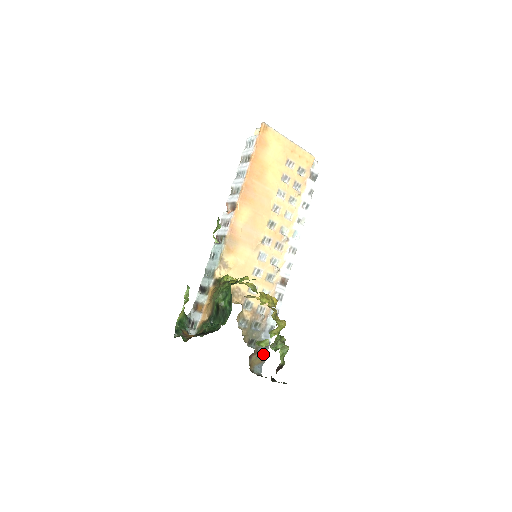
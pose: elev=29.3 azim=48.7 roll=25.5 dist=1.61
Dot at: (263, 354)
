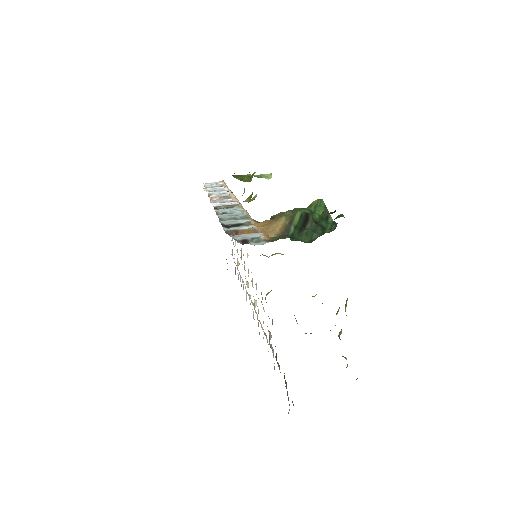
Dot at: occluded
